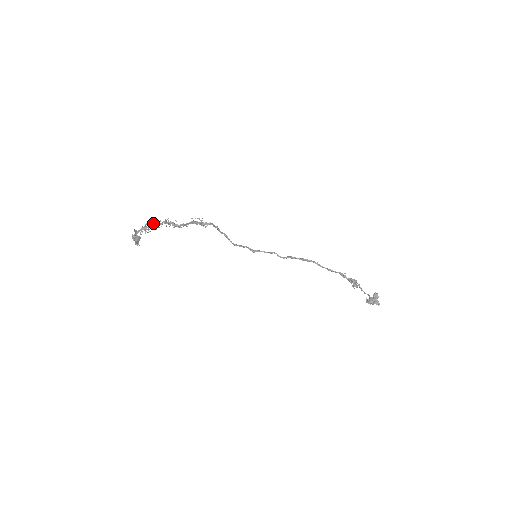
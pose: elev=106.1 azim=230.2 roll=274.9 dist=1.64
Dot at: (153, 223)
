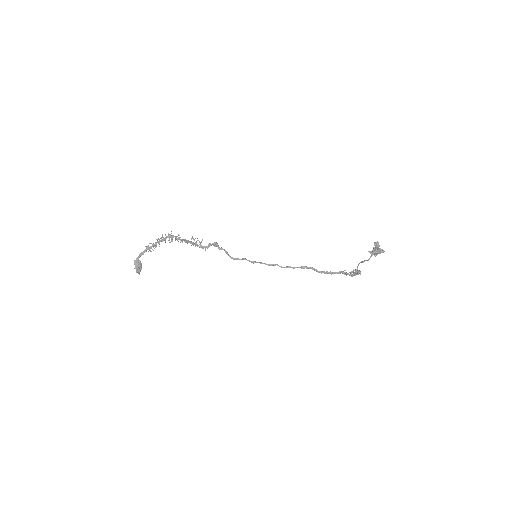
Dot at: (157, 240)
